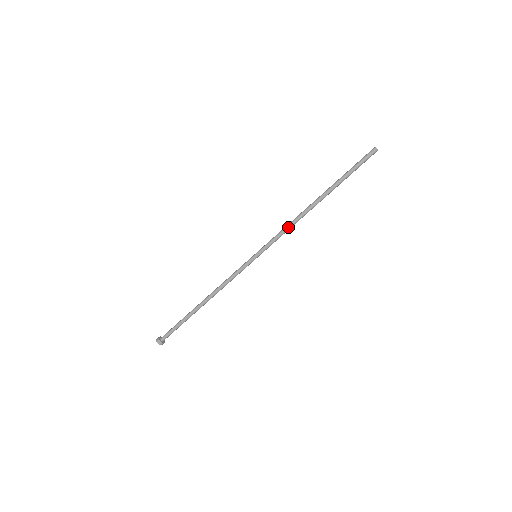
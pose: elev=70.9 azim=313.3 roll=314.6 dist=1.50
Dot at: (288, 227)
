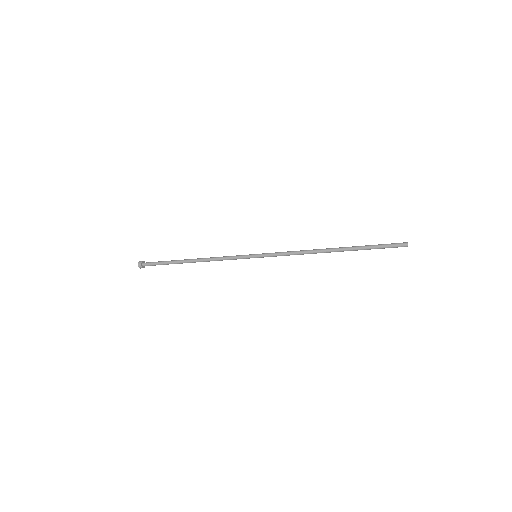
Dot at: (296, 254)
